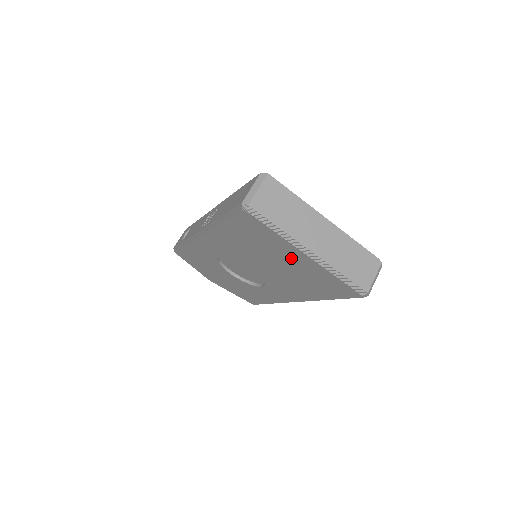
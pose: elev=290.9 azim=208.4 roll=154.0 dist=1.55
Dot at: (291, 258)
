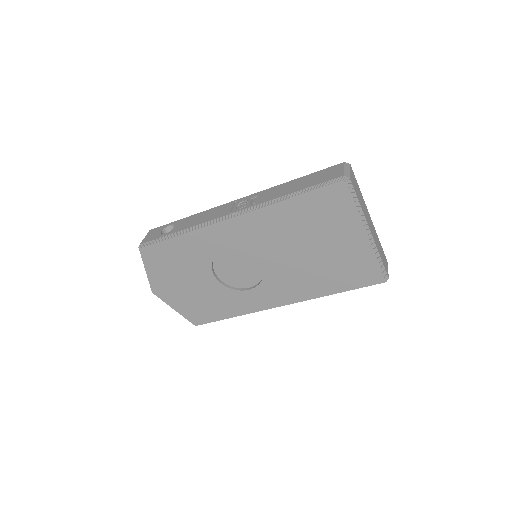
Dot at: (342, 240)
